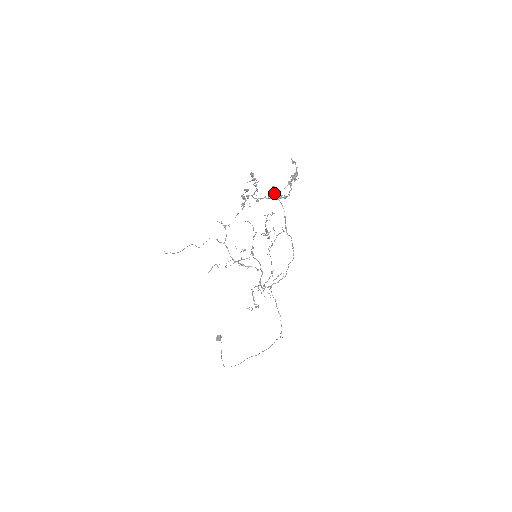
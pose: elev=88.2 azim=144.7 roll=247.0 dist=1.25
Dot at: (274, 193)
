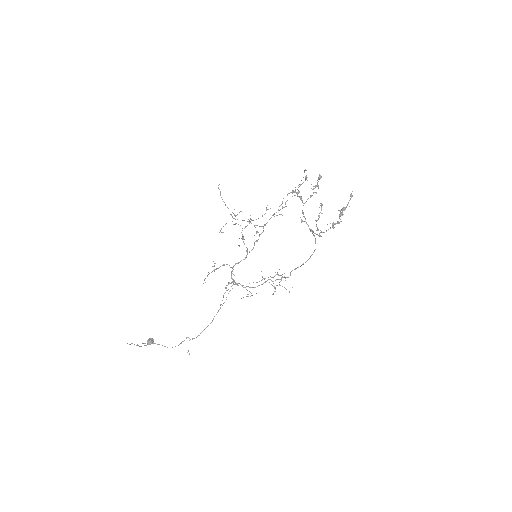
Dot at: occluded
